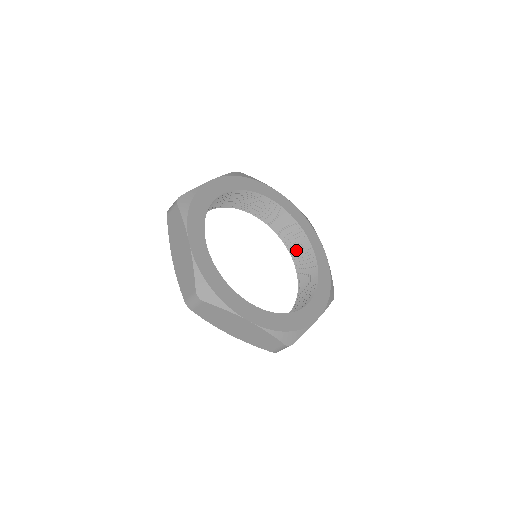
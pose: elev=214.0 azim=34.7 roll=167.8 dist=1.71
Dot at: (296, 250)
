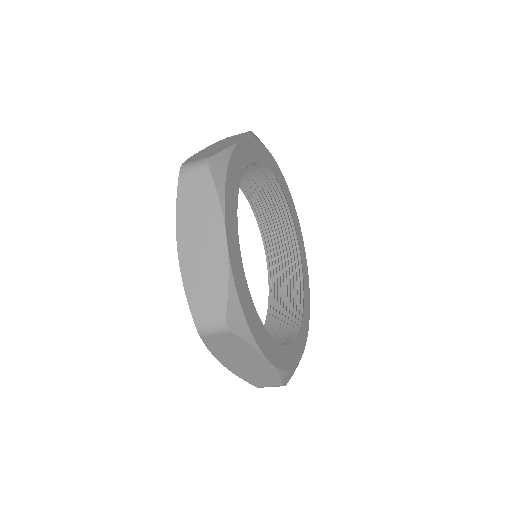
Dot at: (275, 247)
